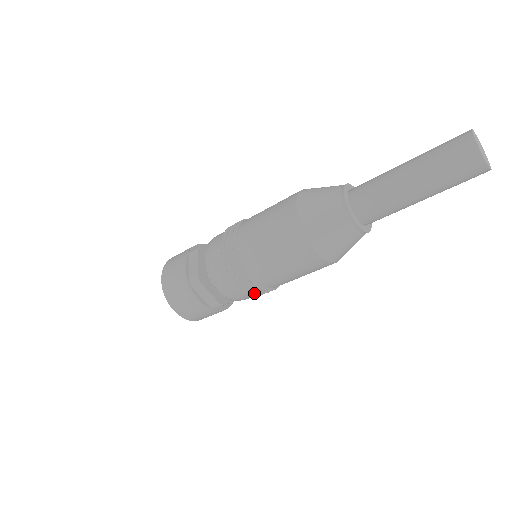
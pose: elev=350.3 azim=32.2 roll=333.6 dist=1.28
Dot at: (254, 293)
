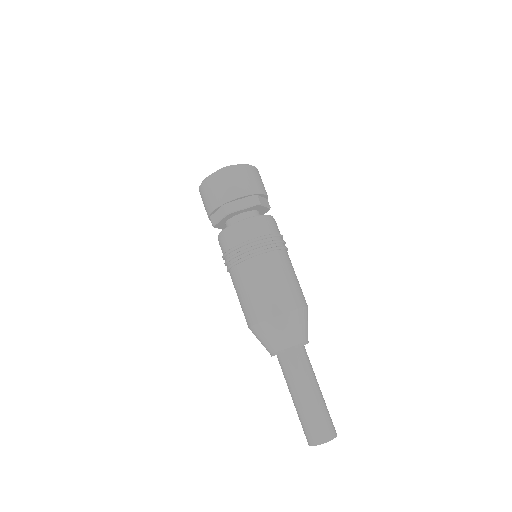
Dot at: occluded
